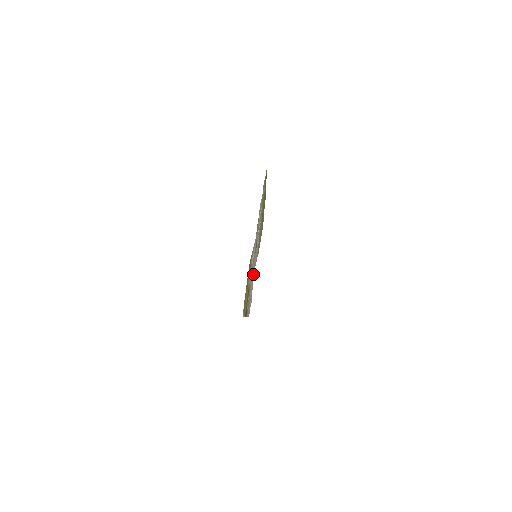
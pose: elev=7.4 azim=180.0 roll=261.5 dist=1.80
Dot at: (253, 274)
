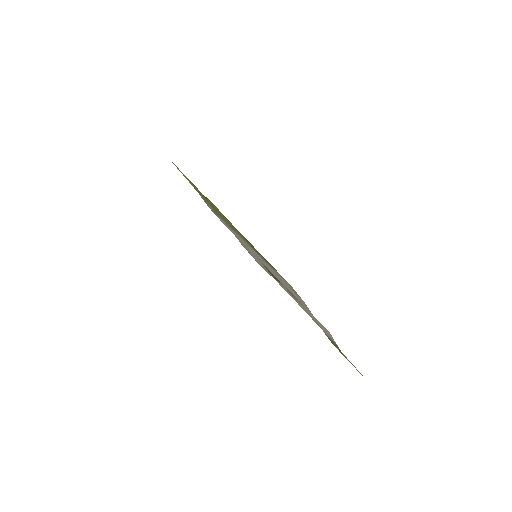
Dot at: occluded
